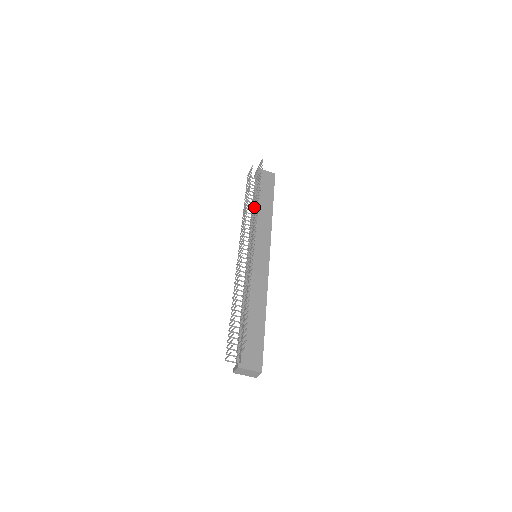
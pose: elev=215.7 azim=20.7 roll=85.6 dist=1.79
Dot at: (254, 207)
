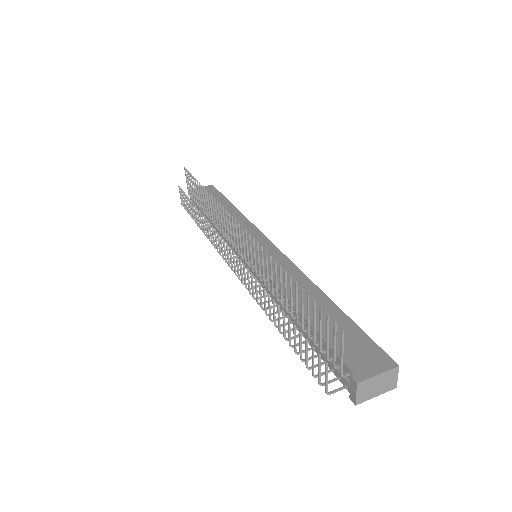
Dot at: (211, 213)
